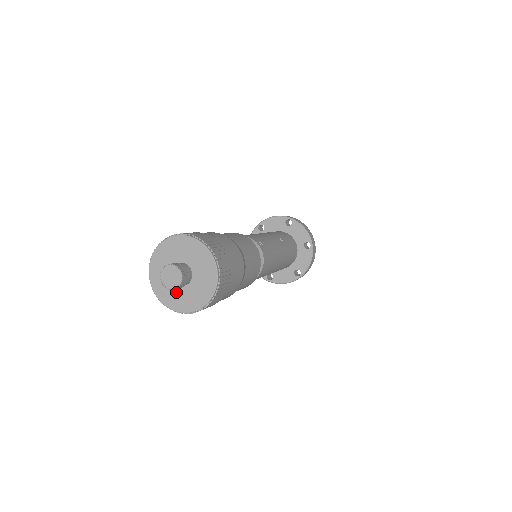
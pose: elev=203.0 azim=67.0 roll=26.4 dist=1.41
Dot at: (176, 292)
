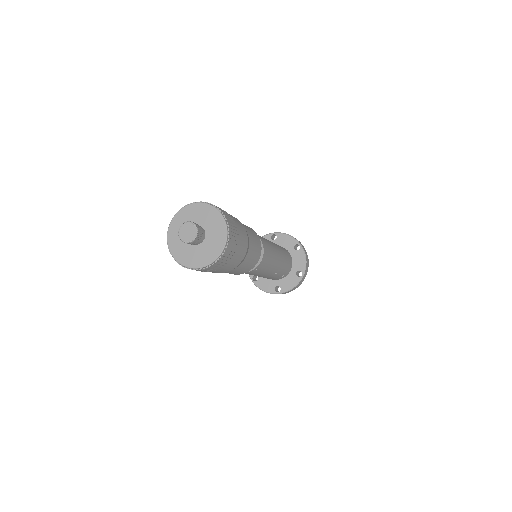
Dot at: (197, 252)
